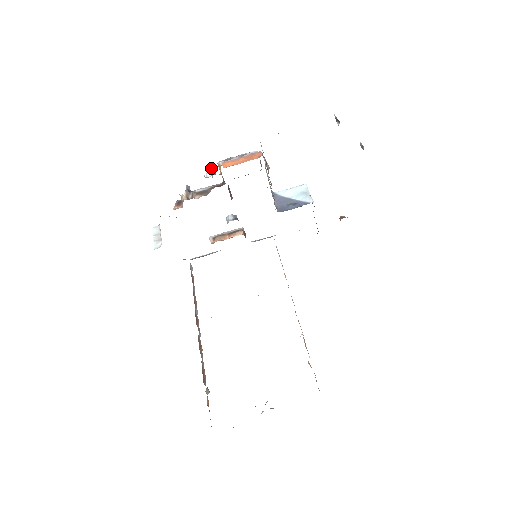
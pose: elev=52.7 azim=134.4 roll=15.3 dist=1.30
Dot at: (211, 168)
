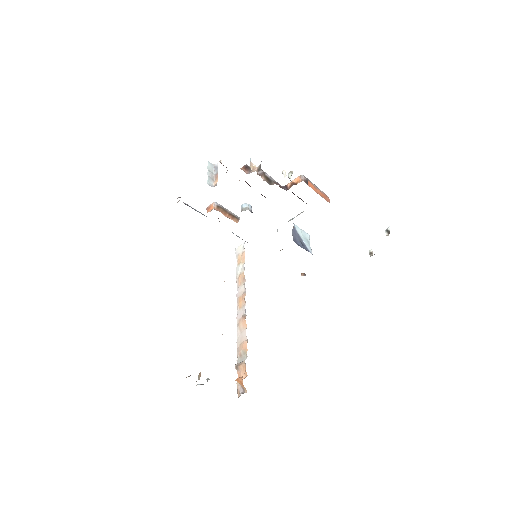
Dot at: occluded
